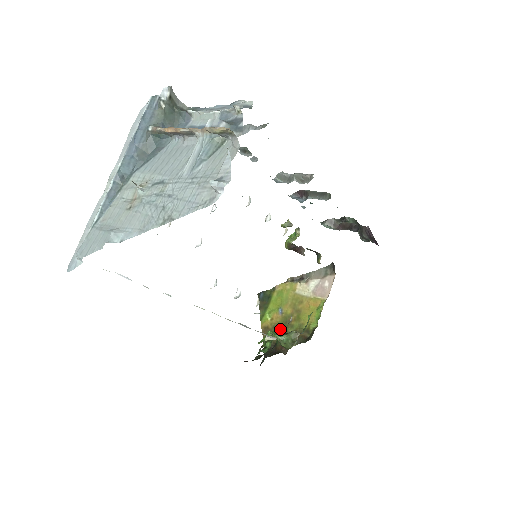
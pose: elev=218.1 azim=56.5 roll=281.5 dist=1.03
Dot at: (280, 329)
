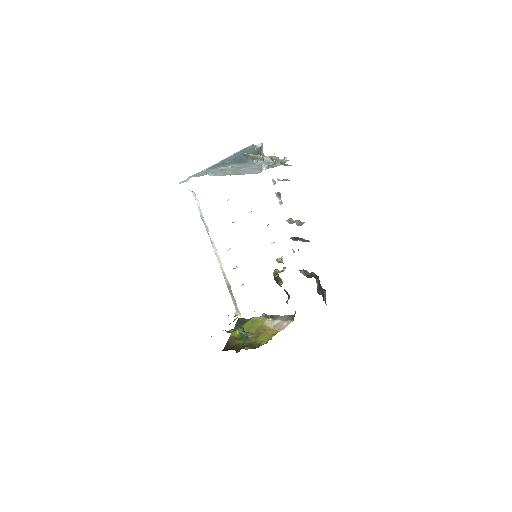
Dot at: (243, 328)
